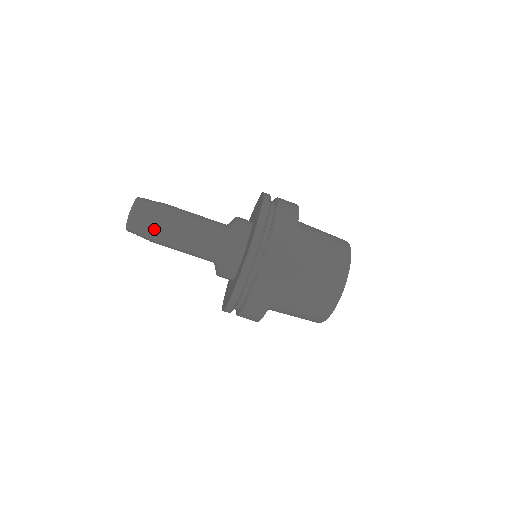
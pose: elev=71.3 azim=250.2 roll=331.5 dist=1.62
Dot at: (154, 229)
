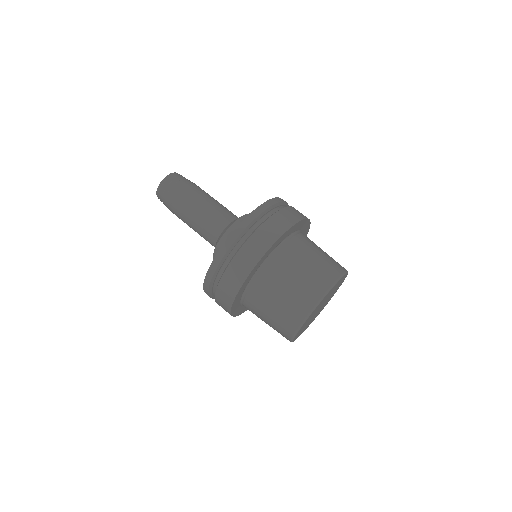
Dot at: (183, 189)
